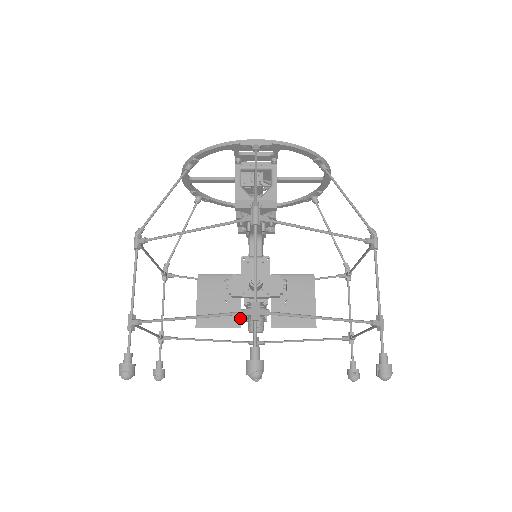
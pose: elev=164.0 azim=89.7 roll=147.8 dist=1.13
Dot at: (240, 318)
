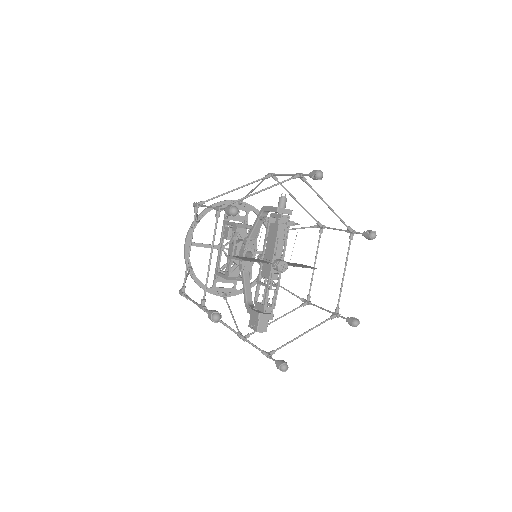
Dot at: (269, 262)
